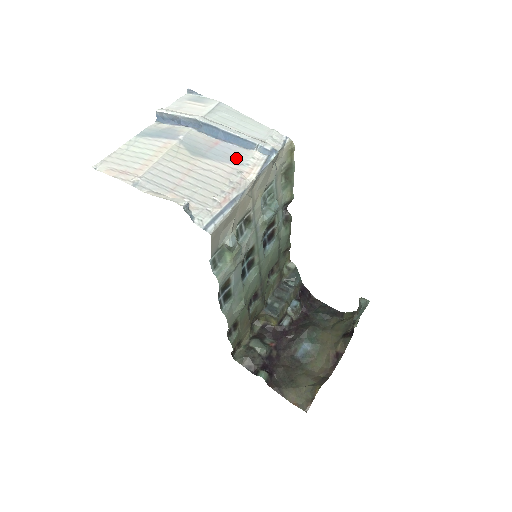
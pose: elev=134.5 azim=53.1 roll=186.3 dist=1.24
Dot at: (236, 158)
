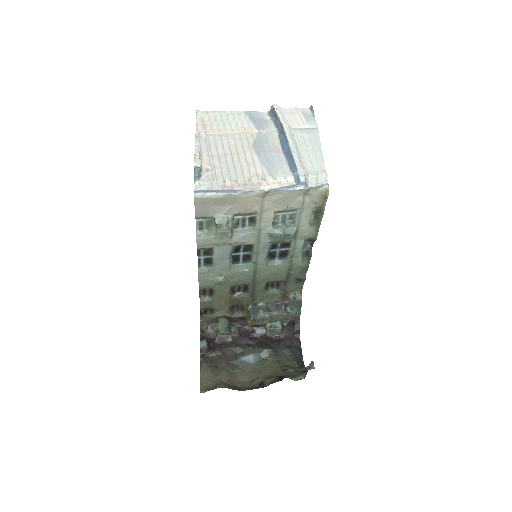
Dot at: (275, 169)
